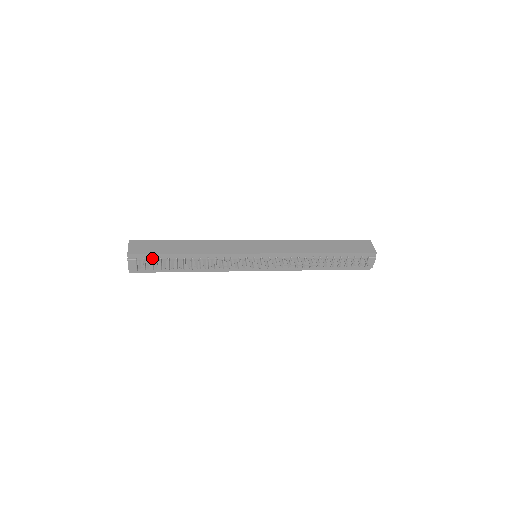
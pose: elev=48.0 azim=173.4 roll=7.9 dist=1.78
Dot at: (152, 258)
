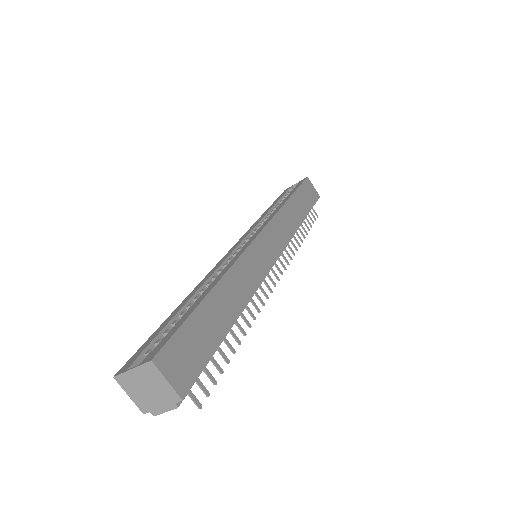
Dot at: occluded
